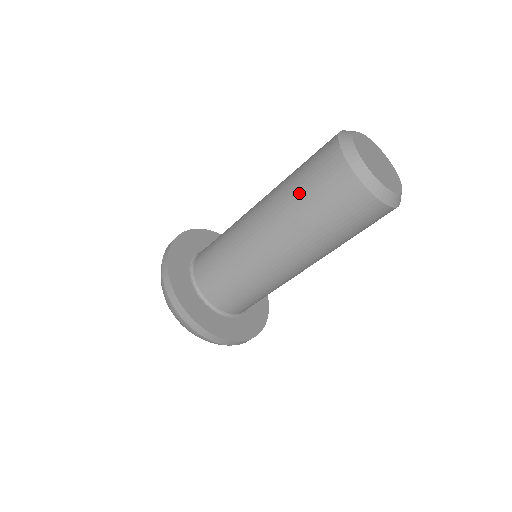
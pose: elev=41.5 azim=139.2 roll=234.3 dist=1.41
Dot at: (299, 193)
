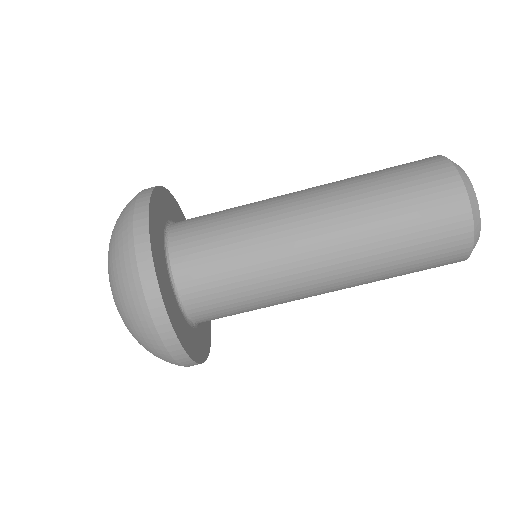
Dot at: (382, 185)
